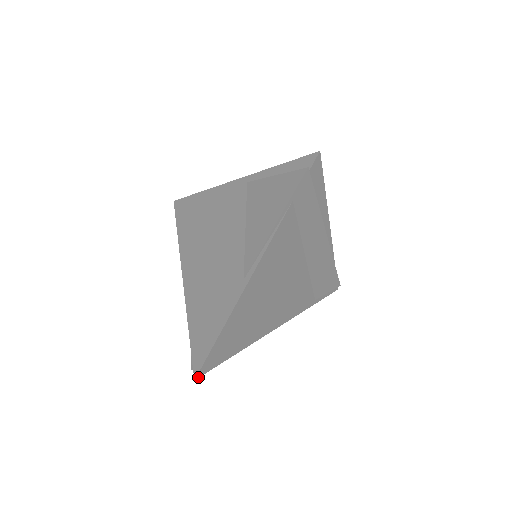
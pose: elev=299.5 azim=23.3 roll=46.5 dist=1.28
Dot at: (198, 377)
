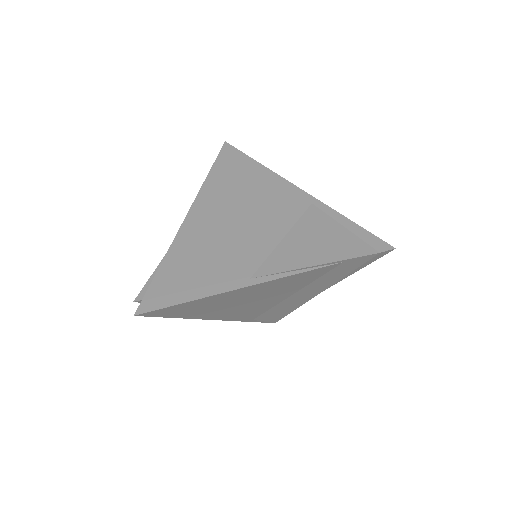
Dot at: (138, 315)
